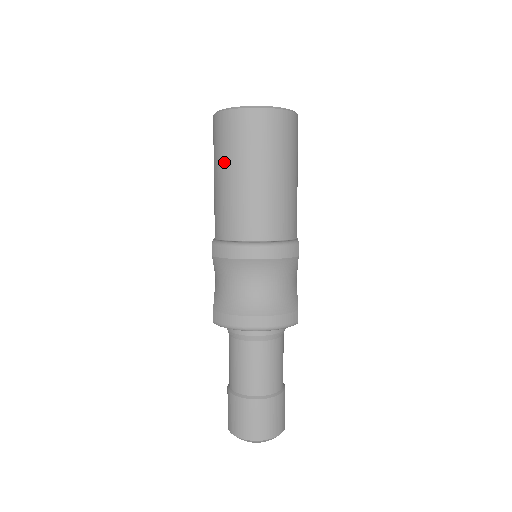
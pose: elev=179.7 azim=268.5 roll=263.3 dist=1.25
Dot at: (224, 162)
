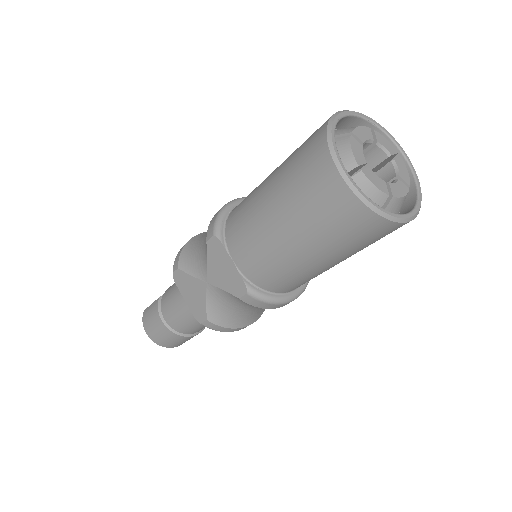
Dot at: (327, 250)
